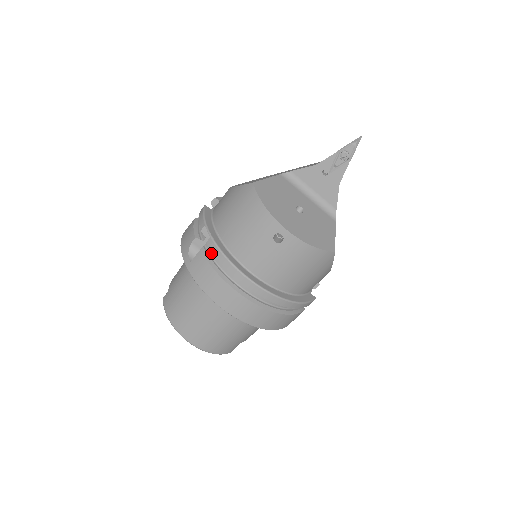
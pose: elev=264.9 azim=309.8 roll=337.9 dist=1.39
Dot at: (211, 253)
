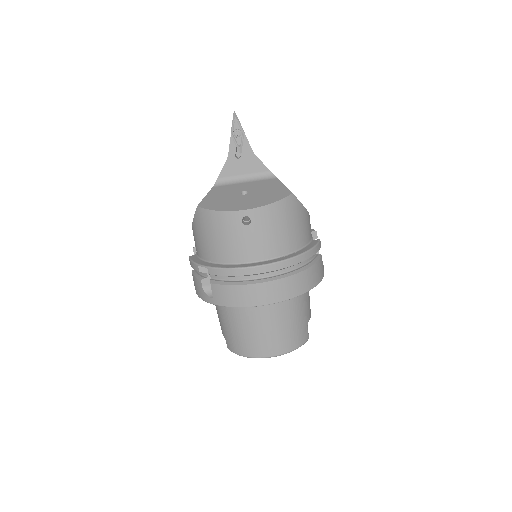
Dot at: (219, 278)
